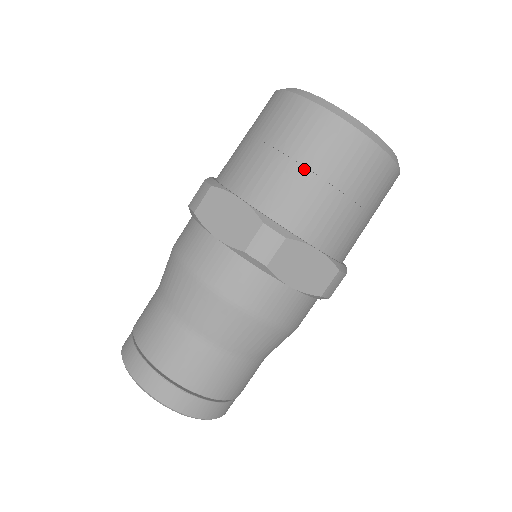
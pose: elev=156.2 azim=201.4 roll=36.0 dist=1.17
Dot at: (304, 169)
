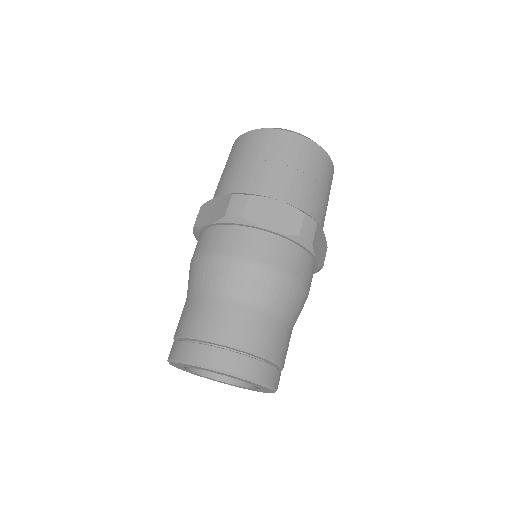
Dot at: (251, 161)
